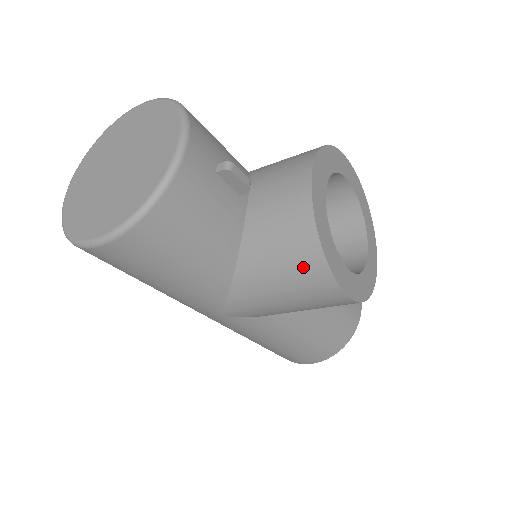
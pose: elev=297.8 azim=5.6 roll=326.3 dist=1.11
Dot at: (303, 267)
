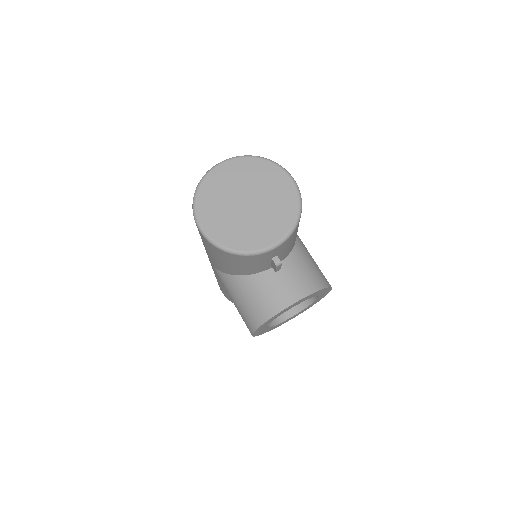
Dot at: (252, 315)
